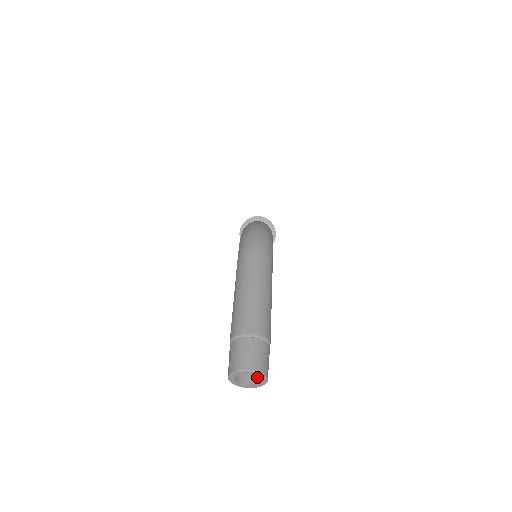
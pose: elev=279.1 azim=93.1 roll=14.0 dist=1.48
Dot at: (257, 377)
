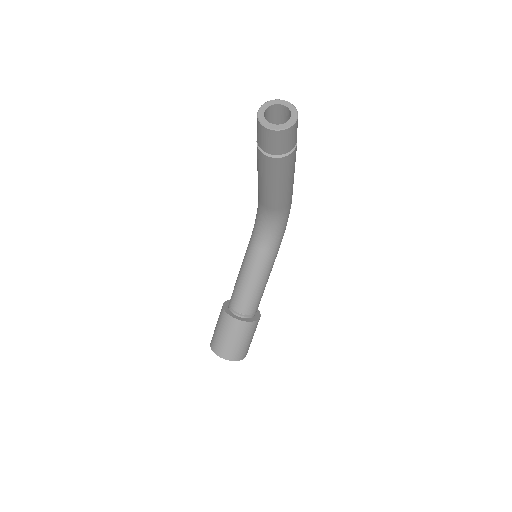
Dot at: occluded
